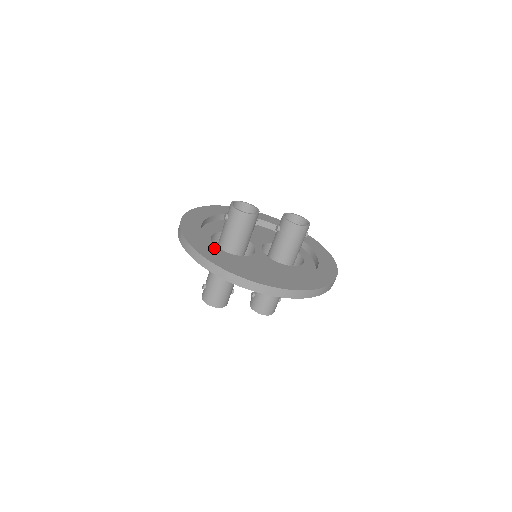
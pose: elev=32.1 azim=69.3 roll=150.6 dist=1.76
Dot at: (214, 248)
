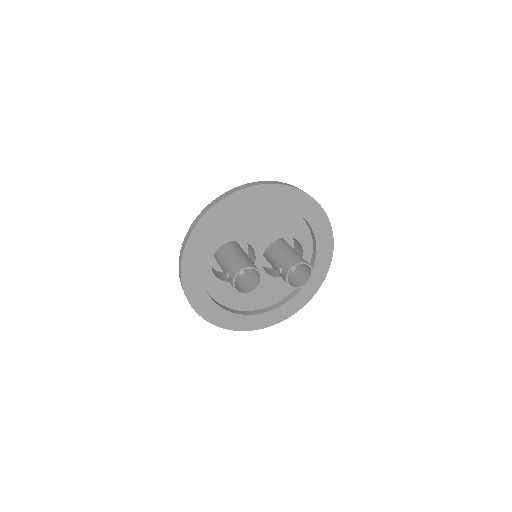
Dot at: (212, 280)
